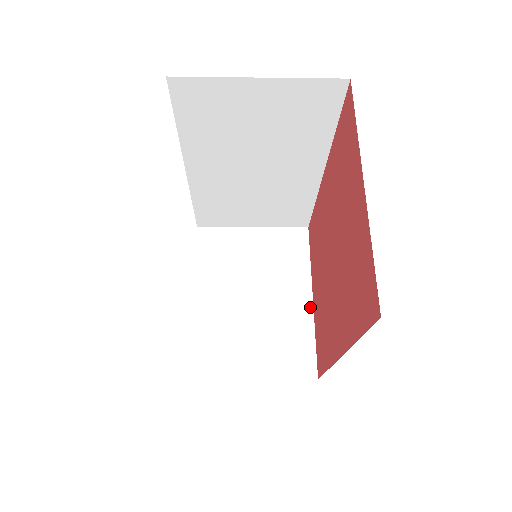
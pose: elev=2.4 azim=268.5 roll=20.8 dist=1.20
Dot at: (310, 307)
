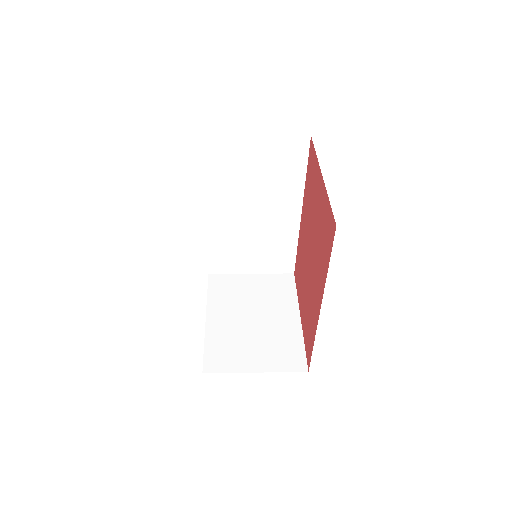
Dot at: (299, 323)
